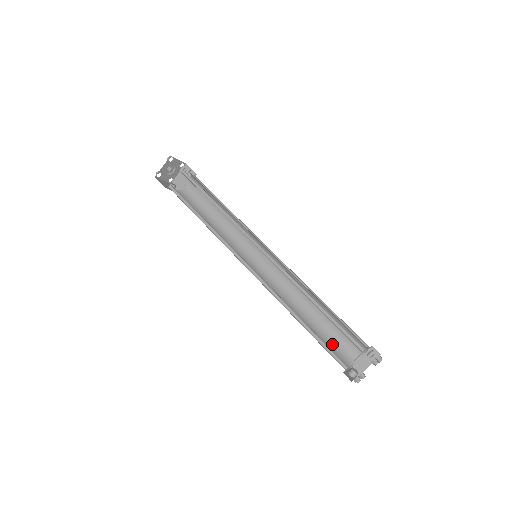
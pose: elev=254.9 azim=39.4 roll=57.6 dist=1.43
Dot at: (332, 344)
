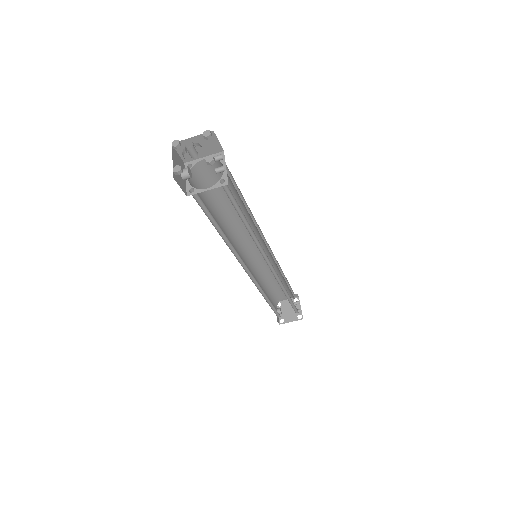
Dot at: (273, 295)
